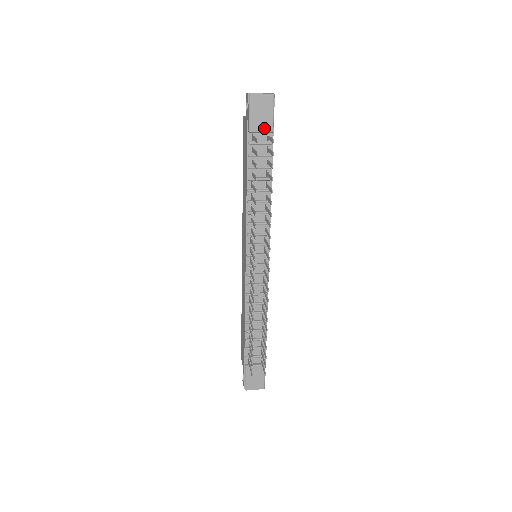
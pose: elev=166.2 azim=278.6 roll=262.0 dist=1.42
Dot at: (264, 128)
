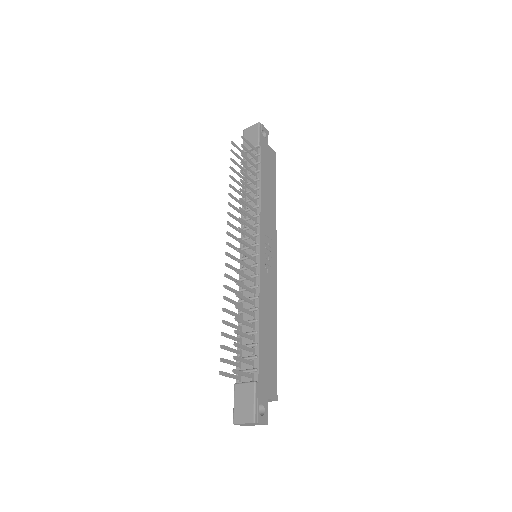
Dot at: occluded
